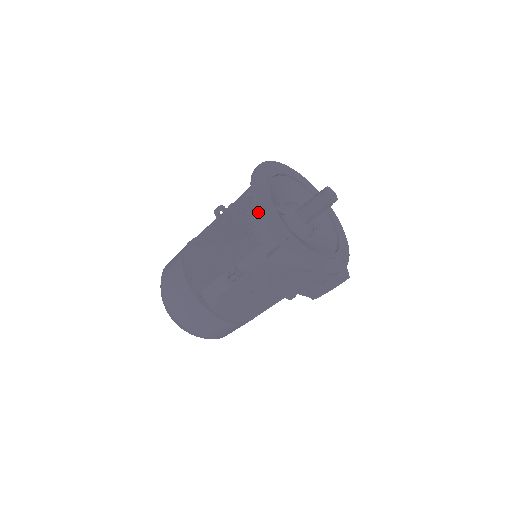
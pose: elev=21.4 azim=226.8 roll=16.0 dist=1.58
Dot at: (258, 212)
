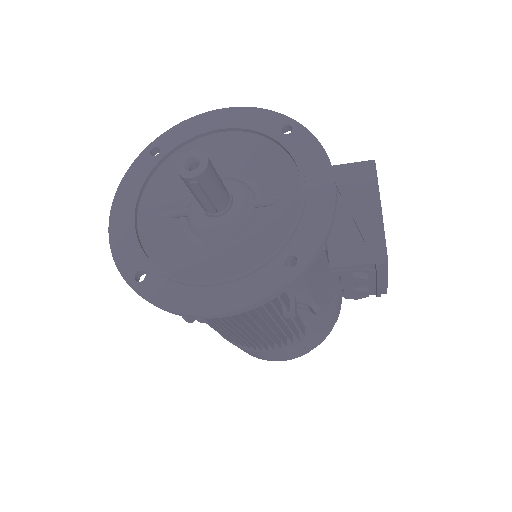
Dot at: occluded
